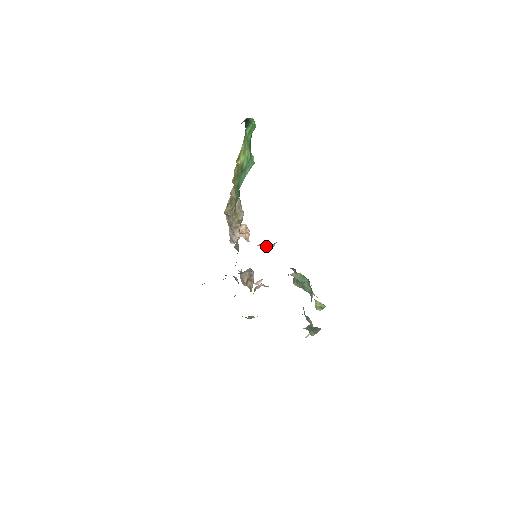
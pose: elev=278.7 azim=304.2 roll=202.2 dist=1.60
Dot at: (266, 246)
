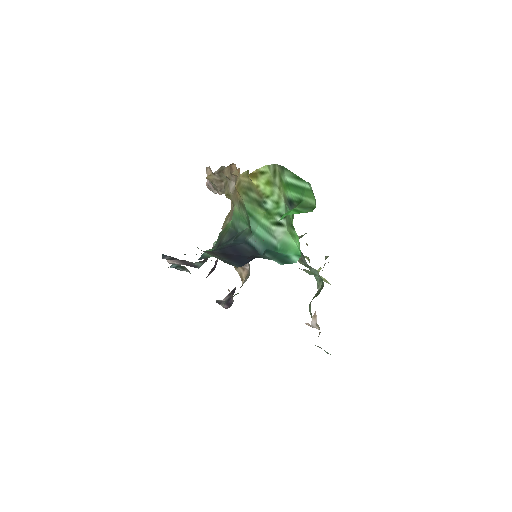
Dot at: occluded
